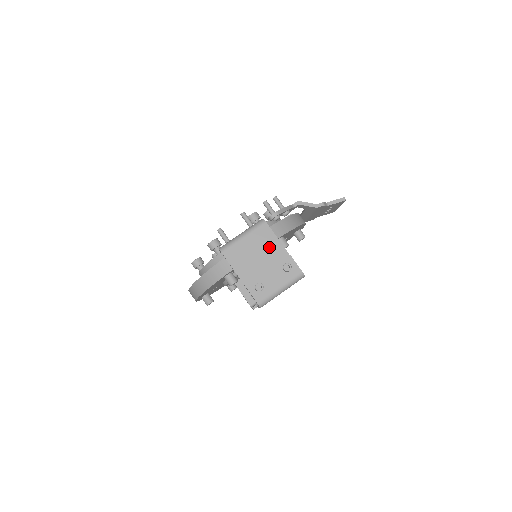
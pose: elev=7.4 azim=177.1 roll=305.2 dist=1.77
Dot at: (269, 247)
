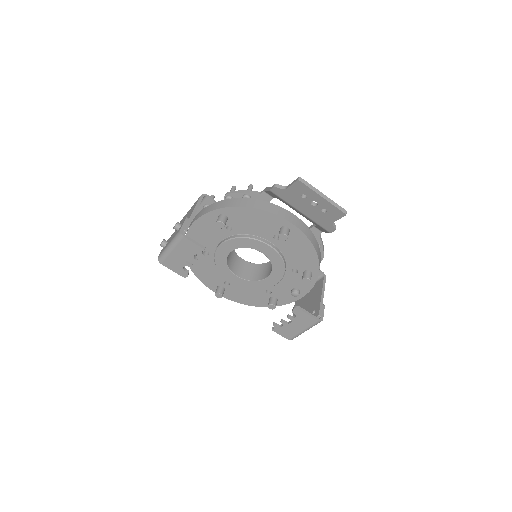
Dot at: occluded
